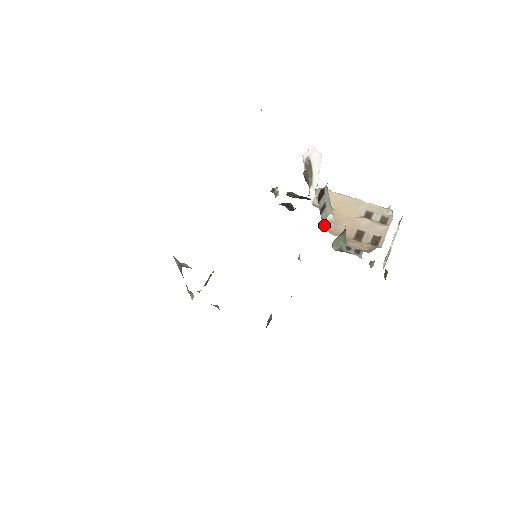
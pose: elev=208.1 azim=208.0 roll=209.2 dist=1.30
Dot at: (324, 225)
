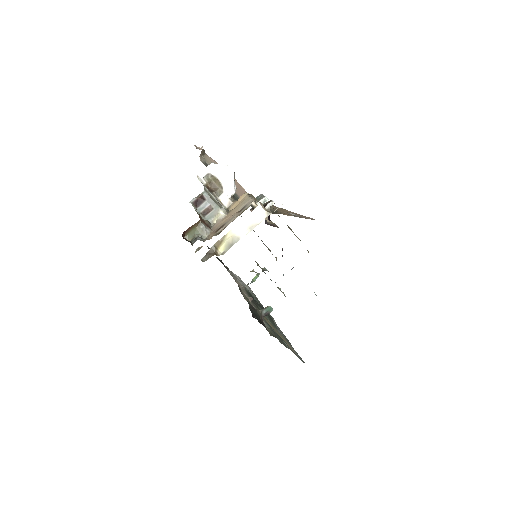
Dot at: (213, 223)
